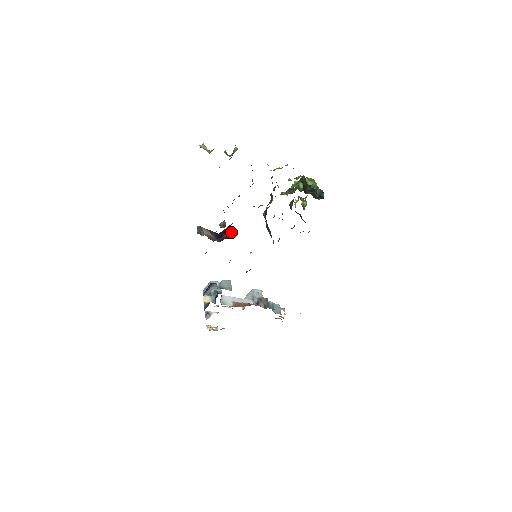
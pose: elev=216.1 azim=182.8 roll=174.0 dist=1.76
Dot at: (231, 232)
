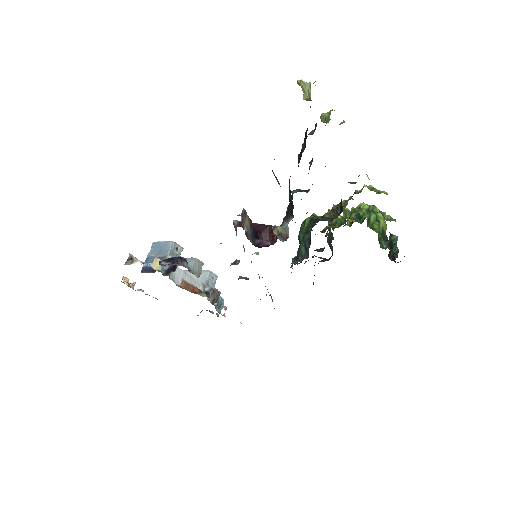
Dot at: occluded
